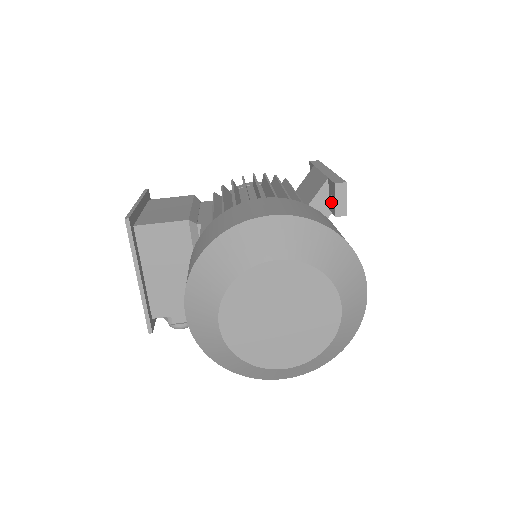
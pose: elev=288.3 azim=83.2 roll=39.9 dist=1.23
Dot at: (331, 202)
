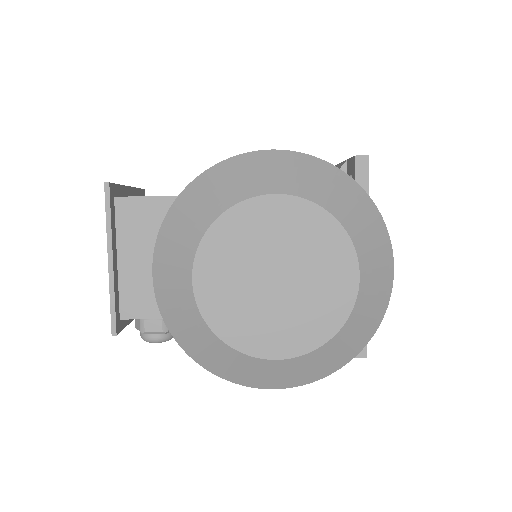
Dot at: occluded
